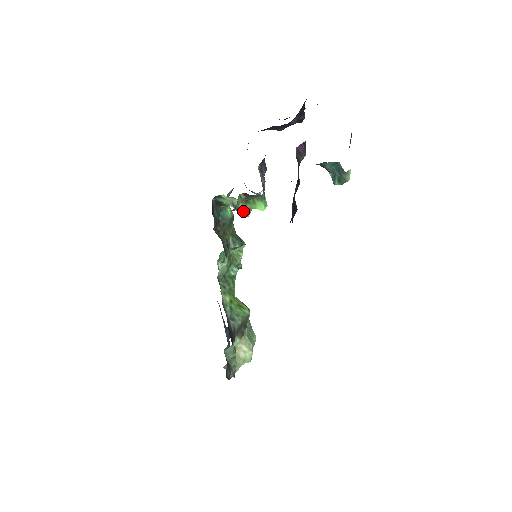
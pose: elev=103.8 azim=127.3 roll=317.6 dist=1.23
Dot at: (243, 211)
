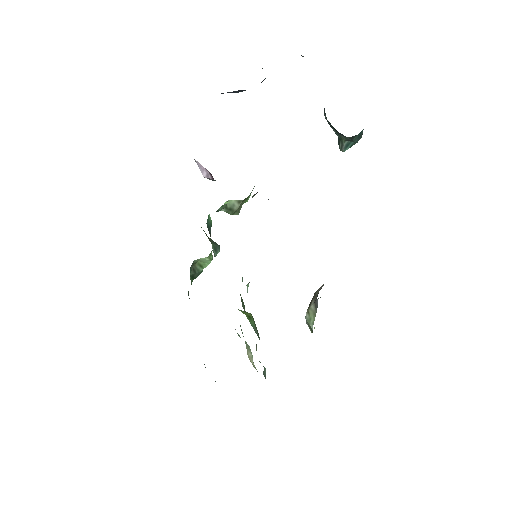
Dot at: (236, 211)
